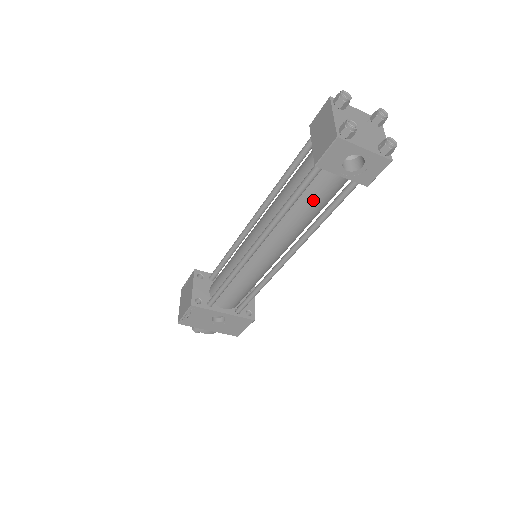
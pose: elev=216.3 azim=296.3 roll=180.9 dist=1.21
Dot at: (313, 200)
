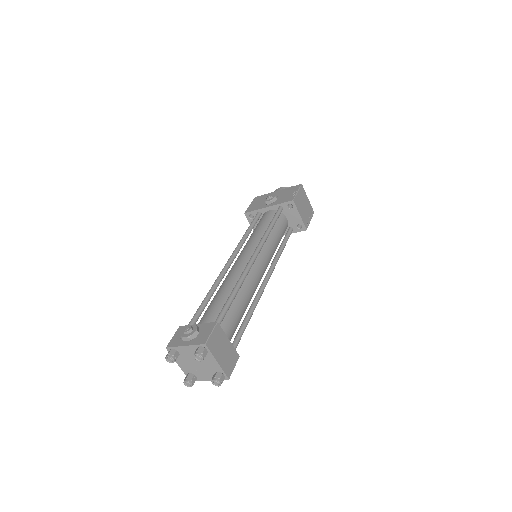
Dot at: occluded
